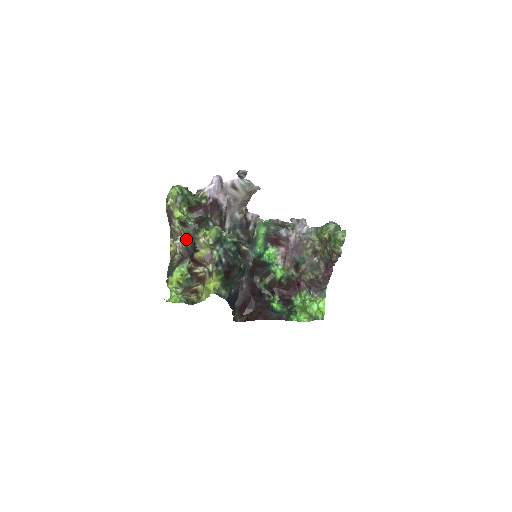
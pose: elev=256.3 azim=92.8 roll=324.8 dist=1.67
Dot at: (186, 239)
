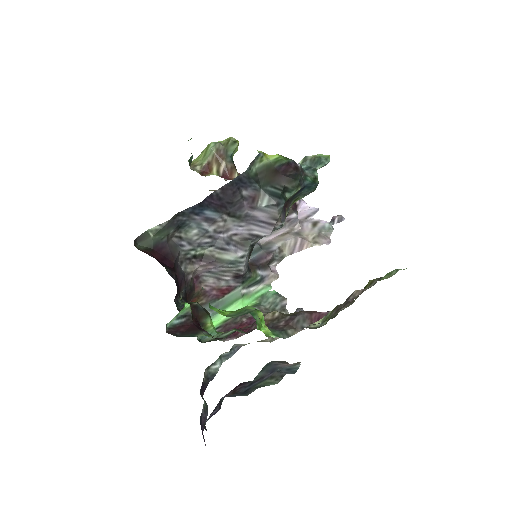
Dot at: occluded
